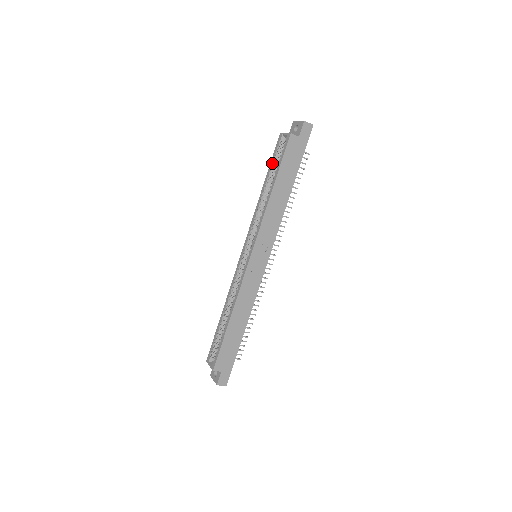
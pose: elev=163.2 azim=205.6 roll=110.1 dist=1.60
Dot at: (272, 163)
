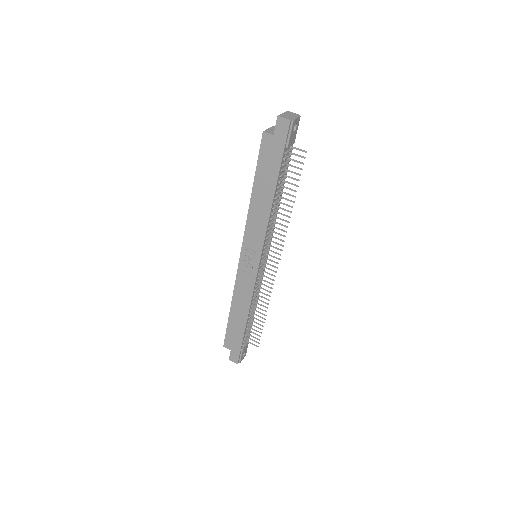
Dot at: occluded
